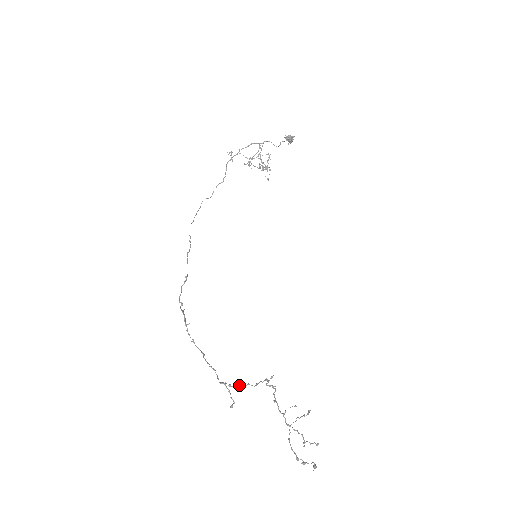
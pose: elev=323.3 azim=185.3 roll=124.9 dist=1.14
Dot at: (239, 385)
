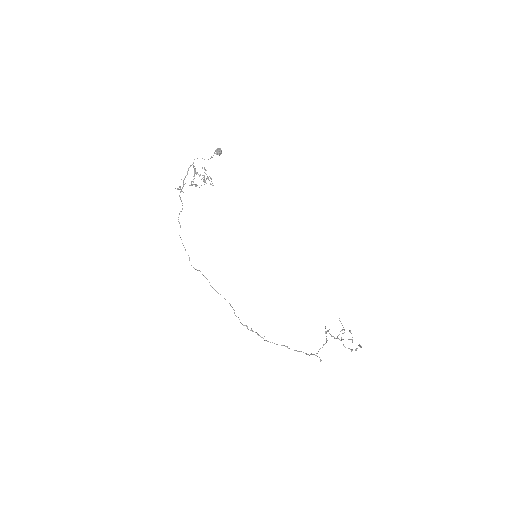
Dot at: occluded
